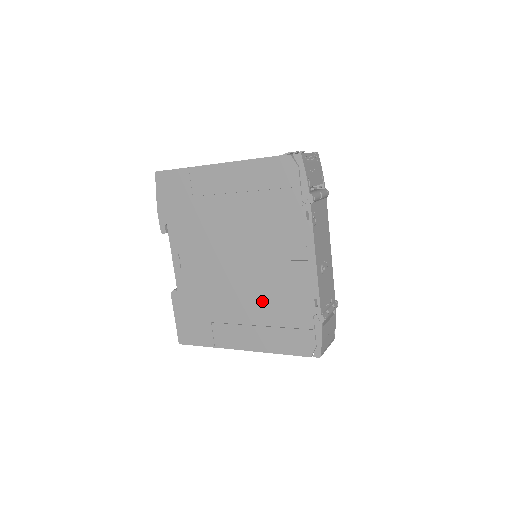
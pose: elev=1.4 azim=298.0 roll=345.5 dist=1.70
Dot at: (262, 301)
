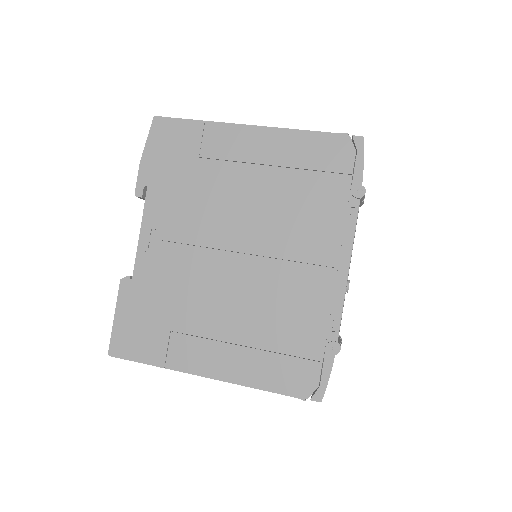
Dot at: (258, 312)
